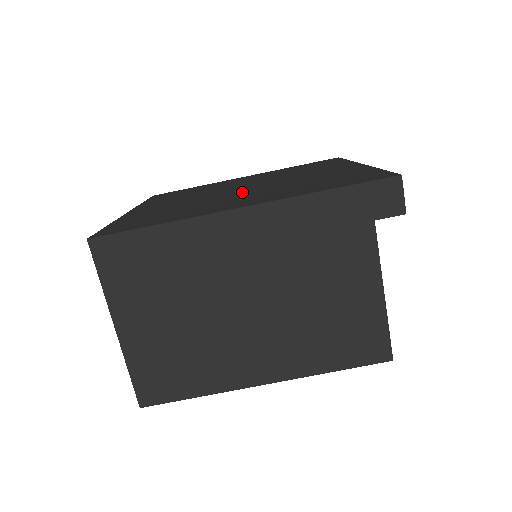
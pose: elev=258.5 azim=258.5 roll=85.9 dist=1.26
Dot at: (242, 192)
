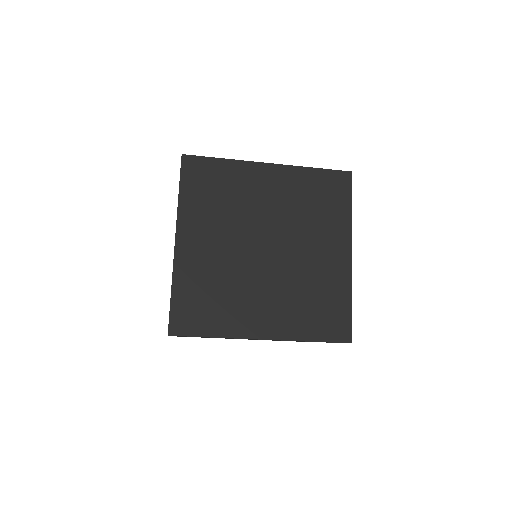
Dot at: (264, 273)
